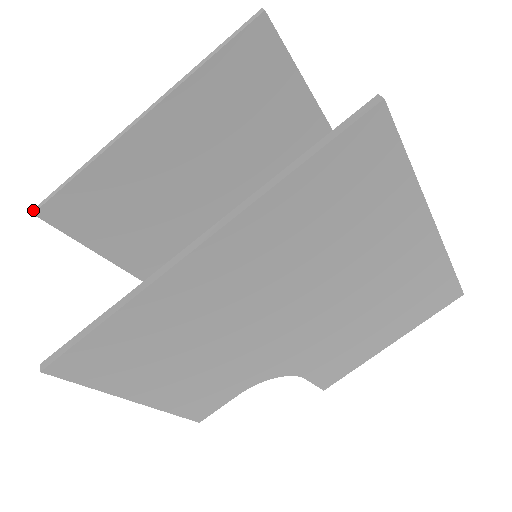
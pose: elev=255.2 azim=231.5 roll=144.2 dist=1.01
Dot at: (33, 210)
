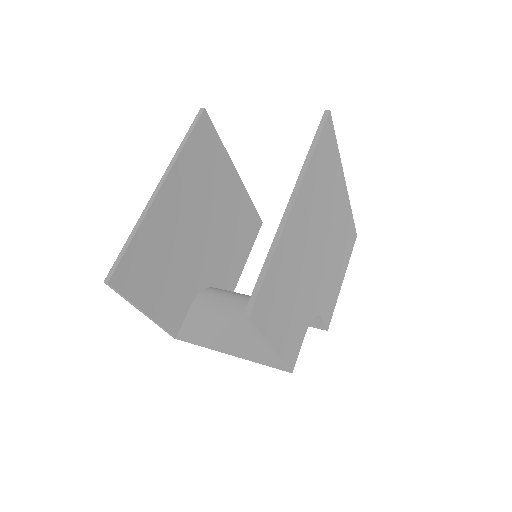
Dot at: (105, 281)
